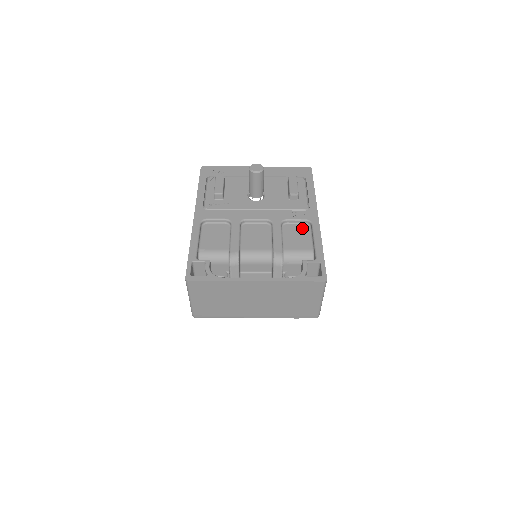
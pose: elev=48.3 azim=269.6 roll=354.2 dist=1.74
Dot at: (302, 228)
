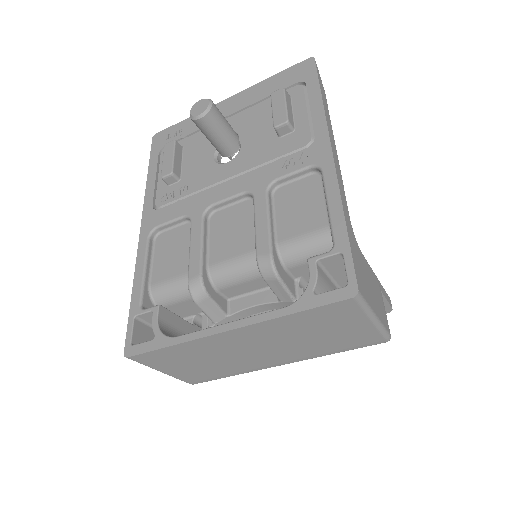
Dot at: (307, 185)
